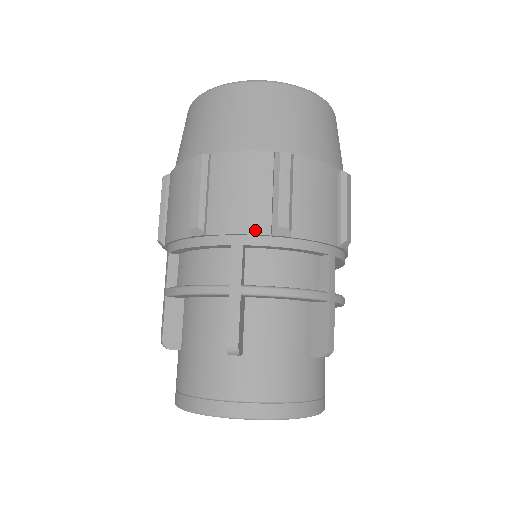
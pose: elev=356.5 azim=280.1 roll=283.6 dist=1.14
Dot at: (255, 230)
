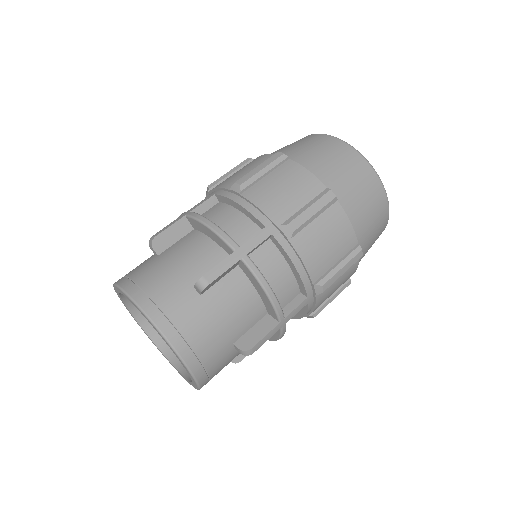
Dot at: (226, 186)
